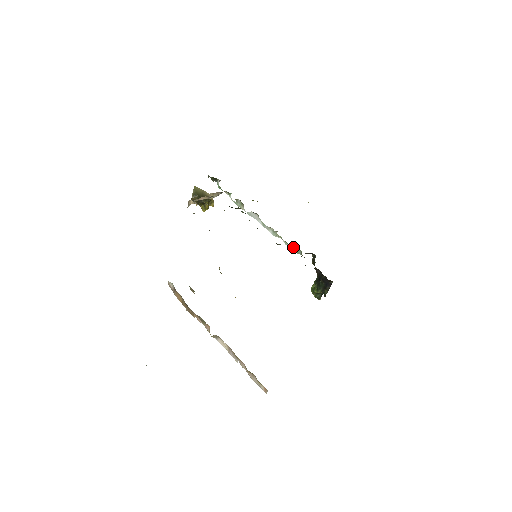
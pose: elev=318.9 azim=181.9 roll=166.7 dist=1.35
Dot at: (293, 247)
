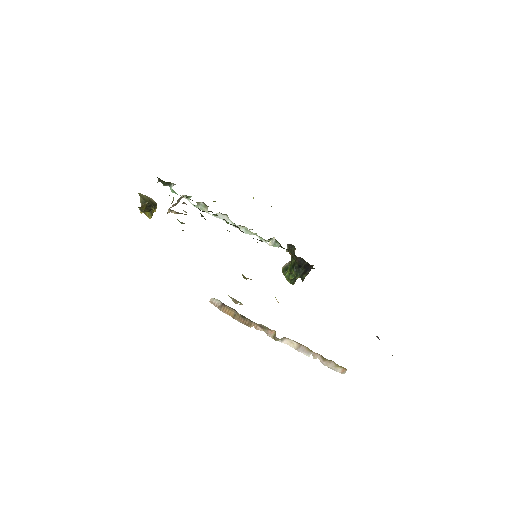
Dot at: (270, 241)
